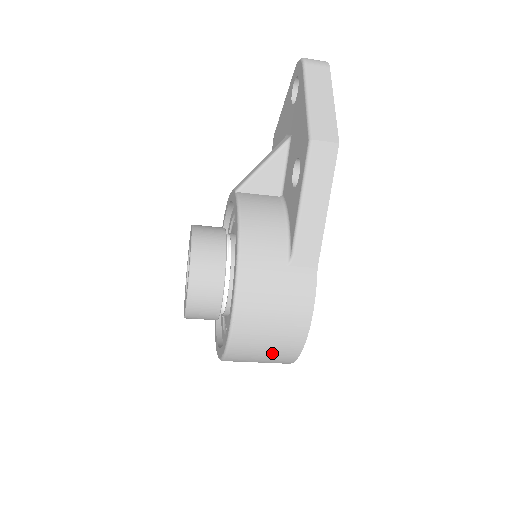
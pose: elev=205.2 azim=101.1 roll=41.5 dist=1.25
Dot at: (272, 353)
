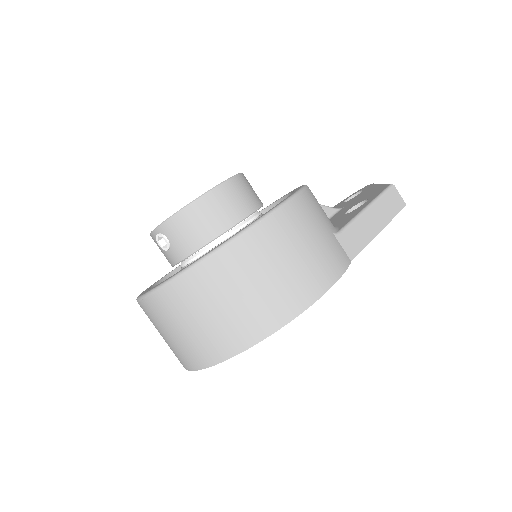
Dot at: (260, 296)
